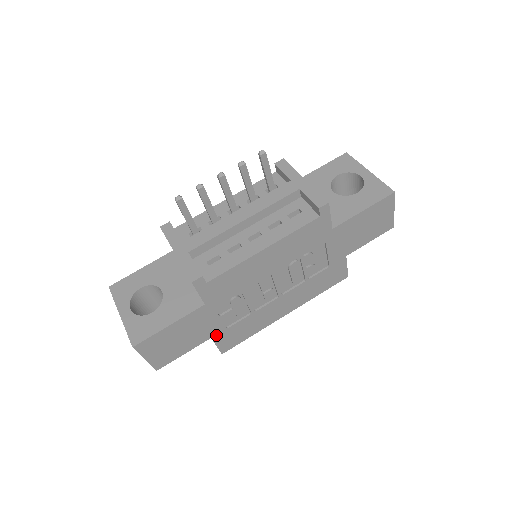
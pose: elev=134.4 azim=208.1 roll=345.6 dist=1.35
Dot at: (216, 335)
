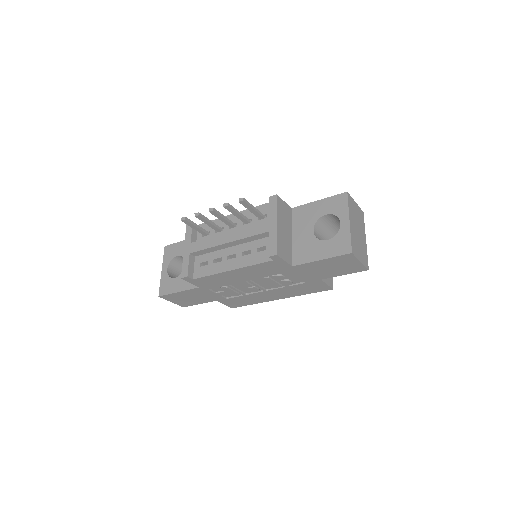
Dot at: (220, 300)
